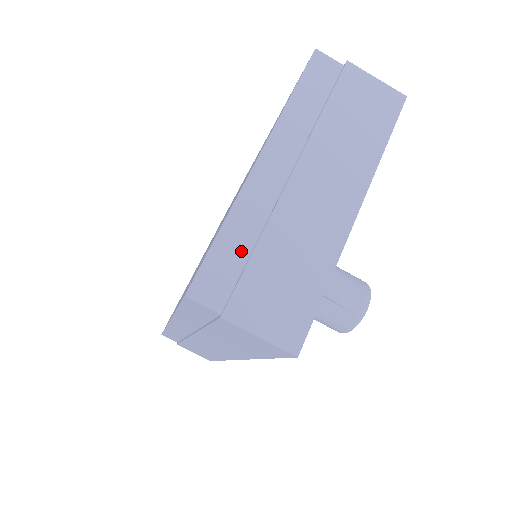
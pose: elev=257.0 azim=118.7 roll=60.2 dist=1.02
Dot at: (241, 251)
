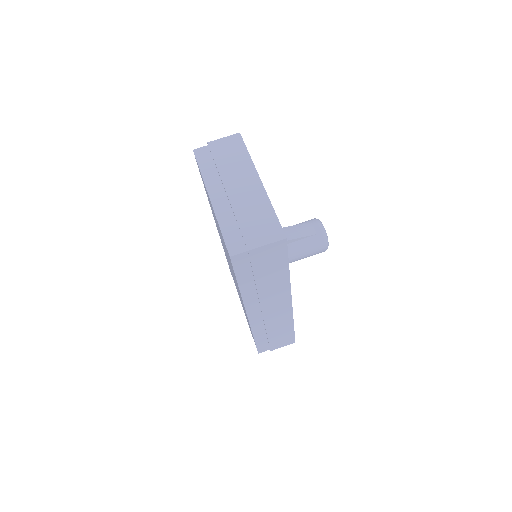
Dot at: (234, 228)
